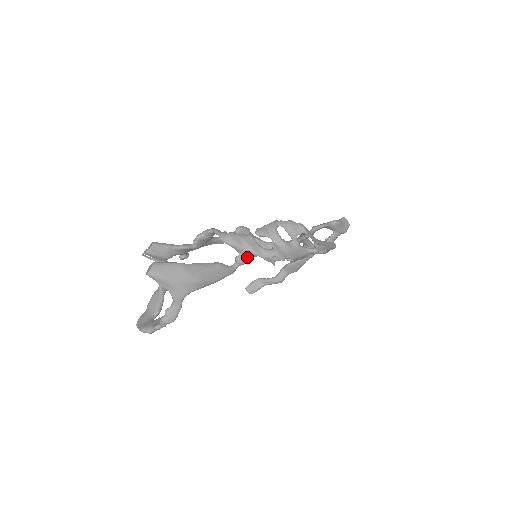
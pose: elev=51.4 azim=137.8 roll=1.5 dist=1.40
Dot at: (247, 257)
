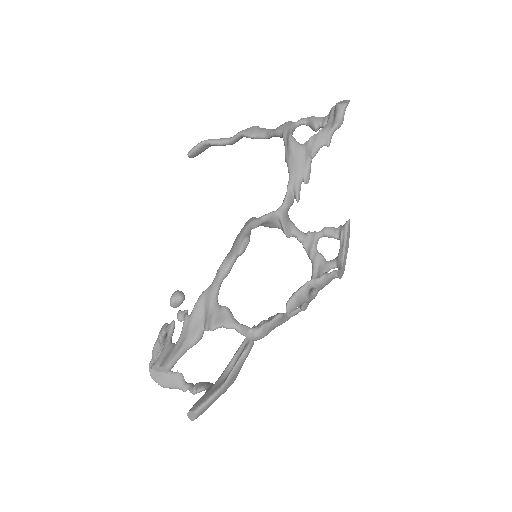
Dot at: occluded
